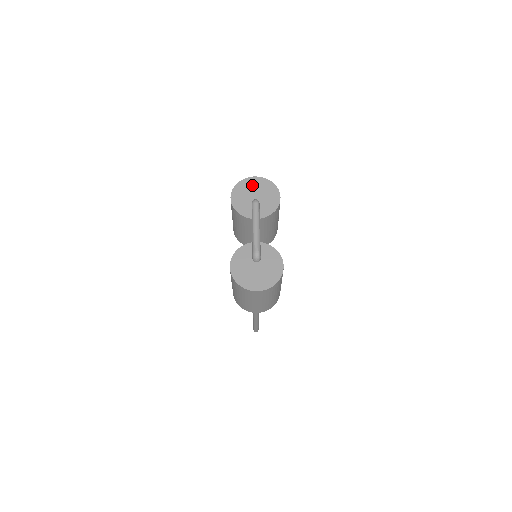
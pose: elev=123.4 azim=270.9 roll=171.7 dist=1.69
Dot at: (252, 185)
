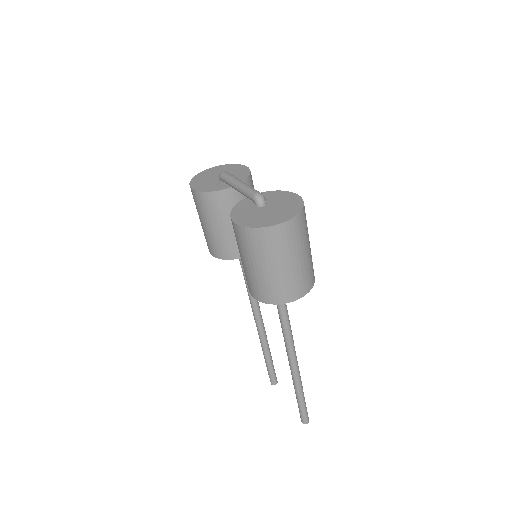
Dot at: (209, 173)
